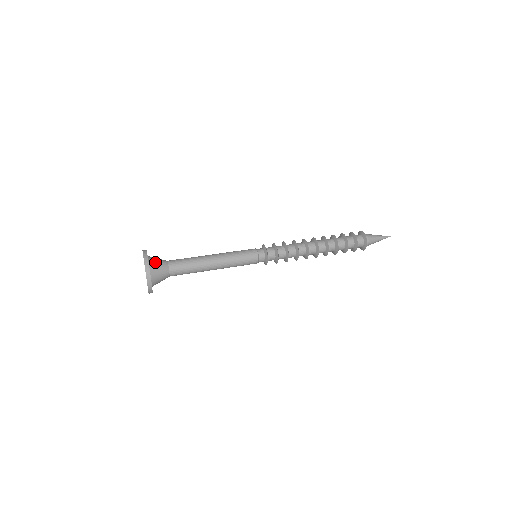
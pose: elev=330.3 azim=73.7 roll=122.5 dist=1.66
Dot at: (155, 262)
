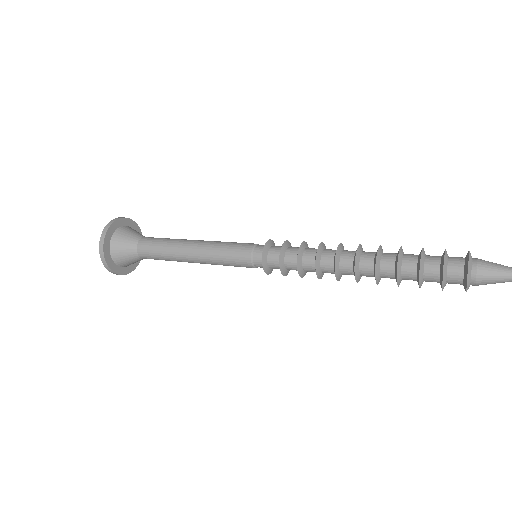
Dot at: (131, 229)
